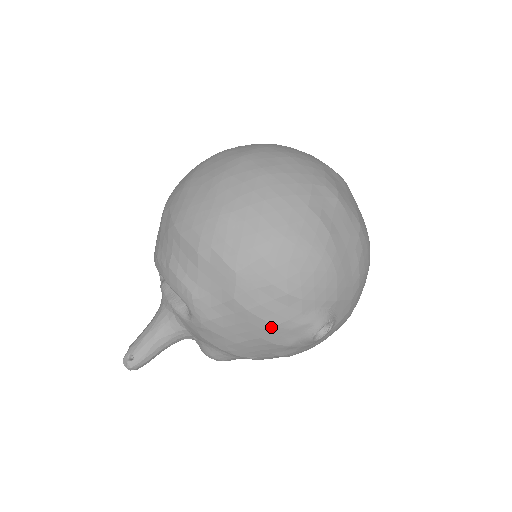
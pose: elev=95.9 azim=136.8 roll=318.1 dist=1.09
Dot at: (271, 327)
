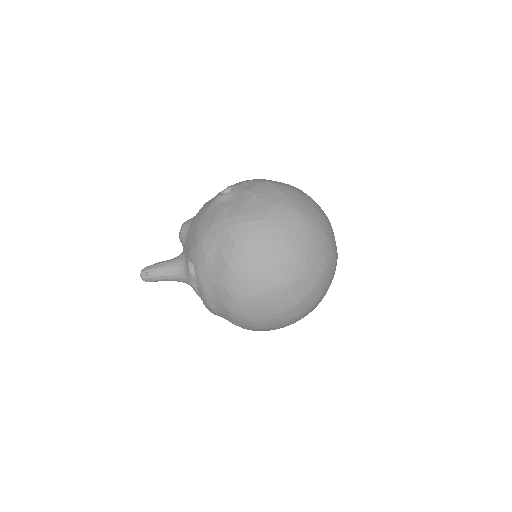
Dot at: occluded
